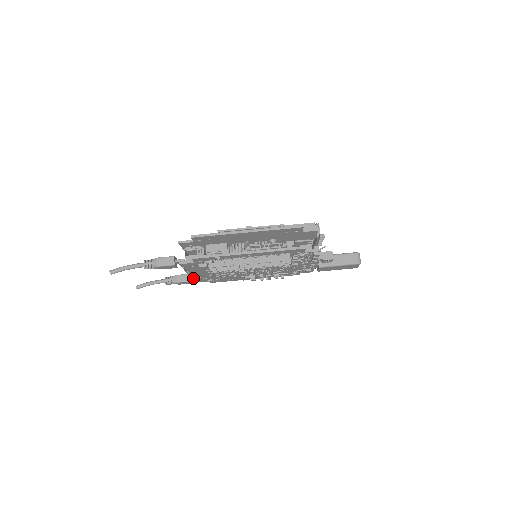
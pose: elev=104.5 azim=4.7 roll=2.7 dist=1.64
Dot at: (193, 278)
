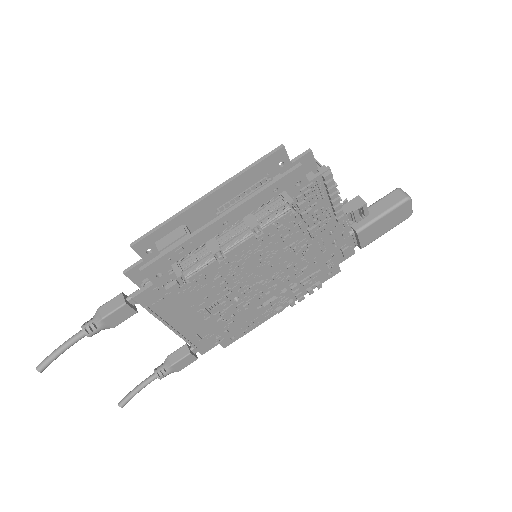
Dot at: (187, 340)
